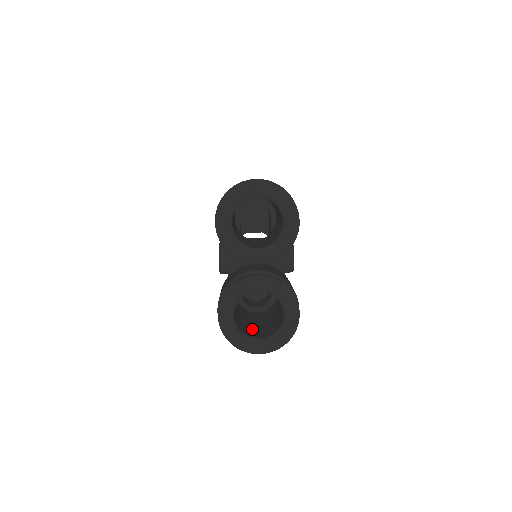
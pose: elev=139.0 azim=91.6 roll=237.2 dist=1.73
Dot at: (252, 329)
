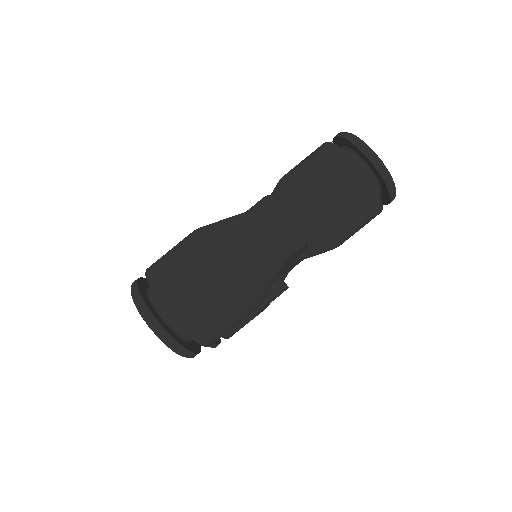
Dot at: occluded
